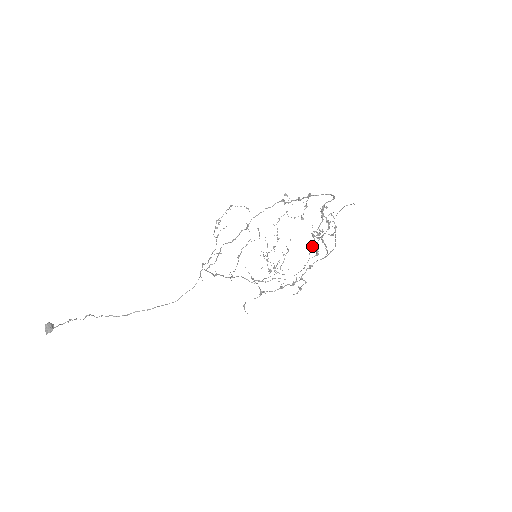
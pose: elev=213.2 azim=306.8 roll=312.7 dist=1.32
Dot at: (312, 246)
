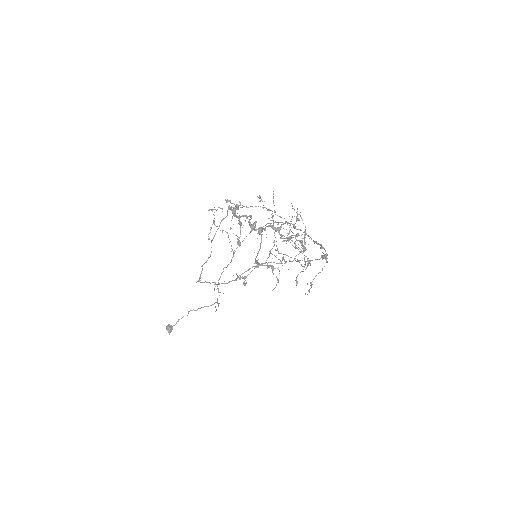
Dot at: (305, 231)
